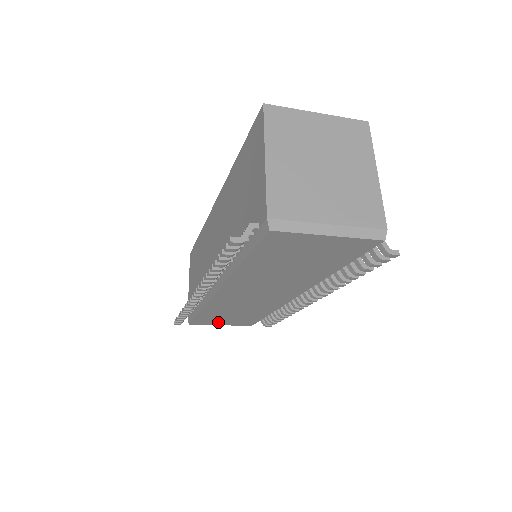
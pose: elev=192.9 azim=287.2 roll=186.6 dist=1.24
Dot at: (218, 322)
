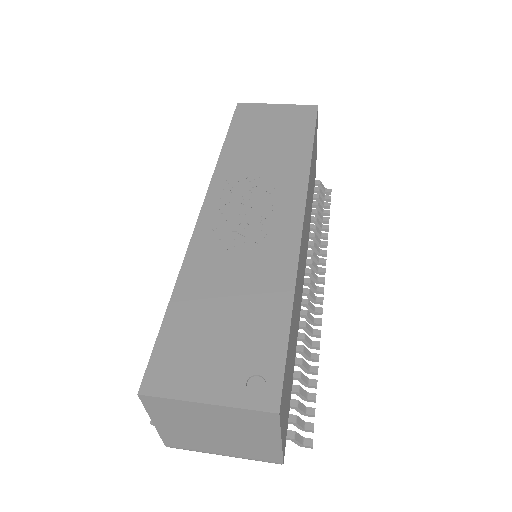
Dot at: occluded
